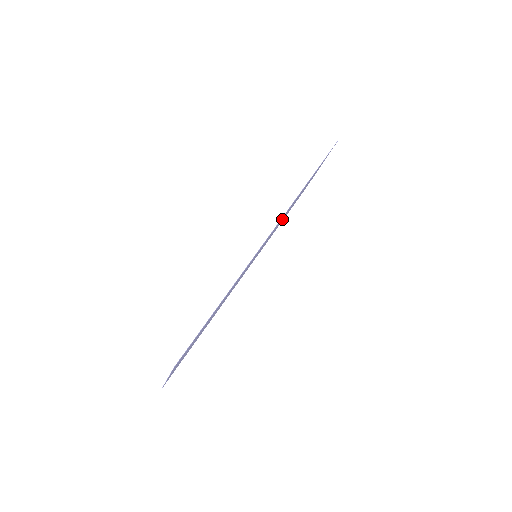
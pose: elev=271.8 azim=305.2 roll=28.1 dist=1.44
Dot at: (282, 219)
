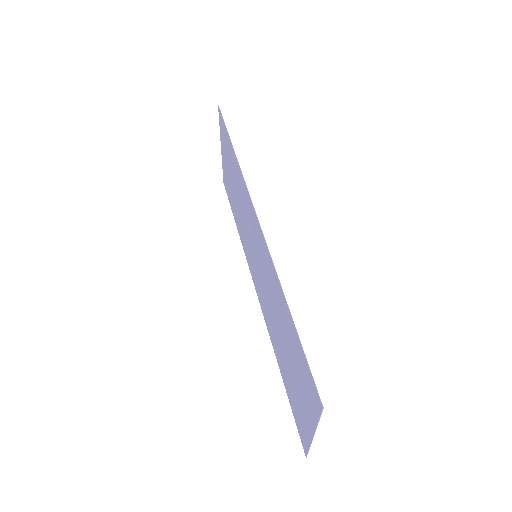
Dot at: (240, 209)
